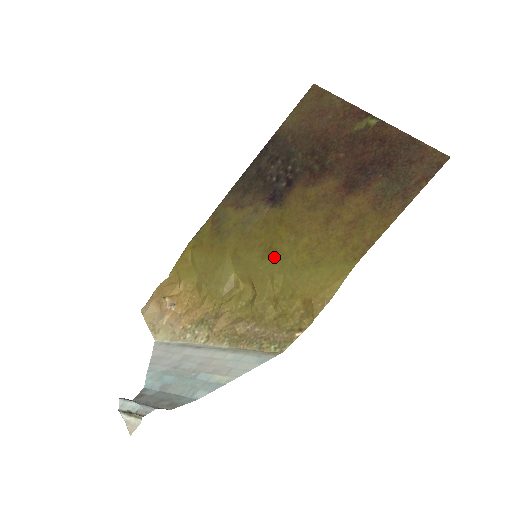
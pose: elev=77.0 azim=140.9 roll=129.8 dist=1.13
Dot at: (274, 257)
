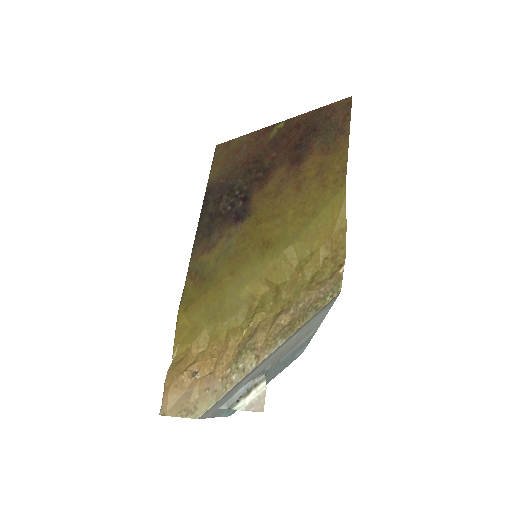
Dot at: (273, 244)
